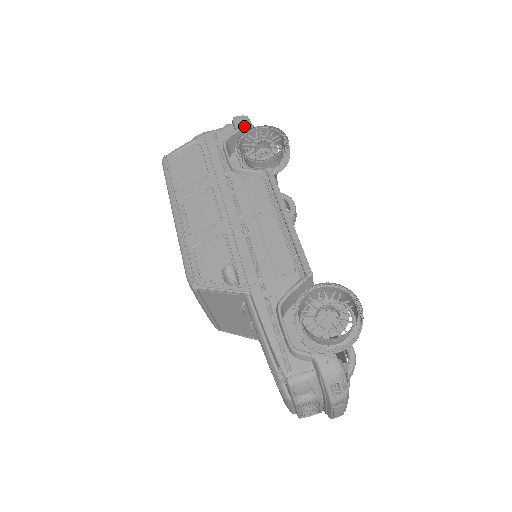
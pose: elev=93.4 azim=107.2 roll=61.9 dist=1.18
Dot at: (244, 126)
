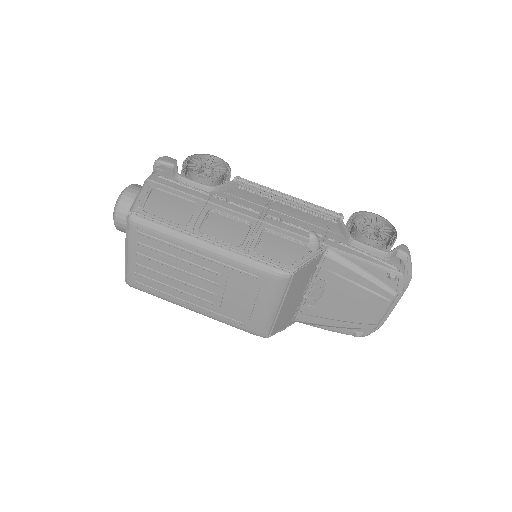
Dot at: (176, 161)
